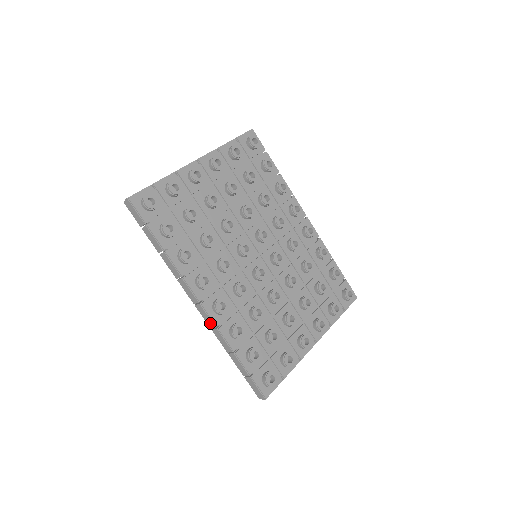
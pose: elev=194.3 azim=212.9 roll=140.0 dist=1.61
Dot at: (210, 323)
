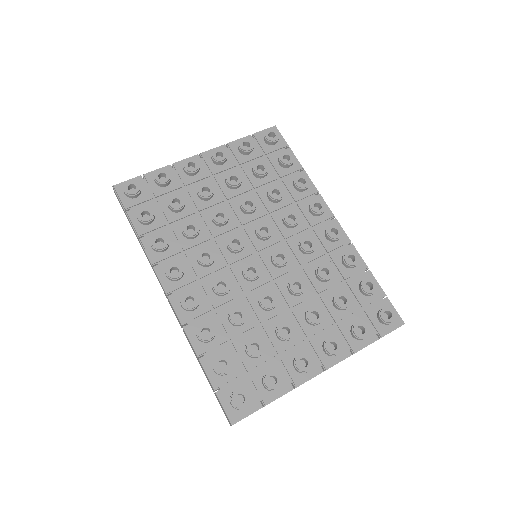
Dot at: (179, 321)
